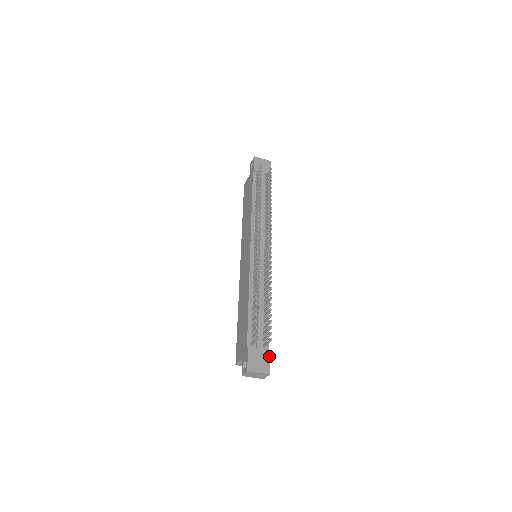
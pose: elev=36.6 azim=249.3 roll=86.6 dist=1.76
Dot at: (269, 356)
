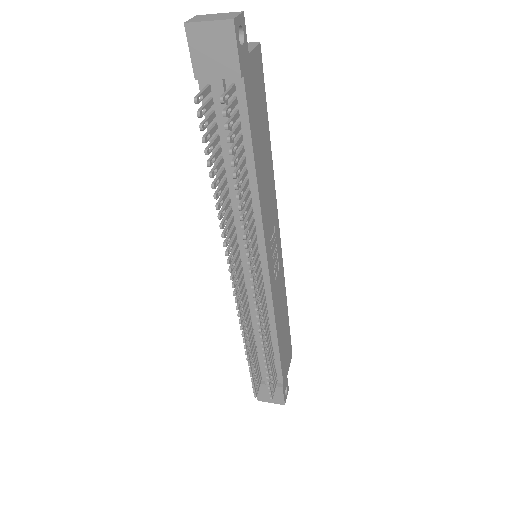
Dot at: (282, 392)
